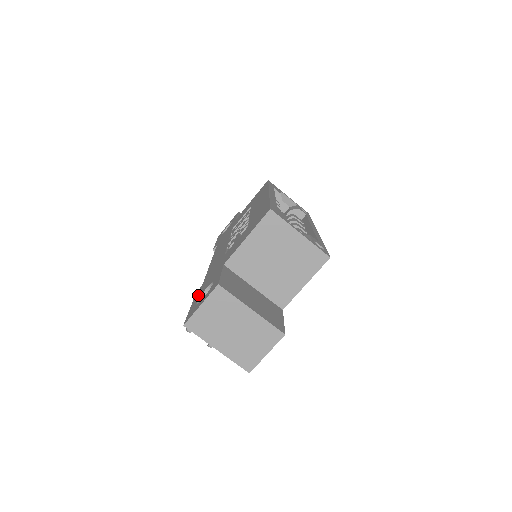
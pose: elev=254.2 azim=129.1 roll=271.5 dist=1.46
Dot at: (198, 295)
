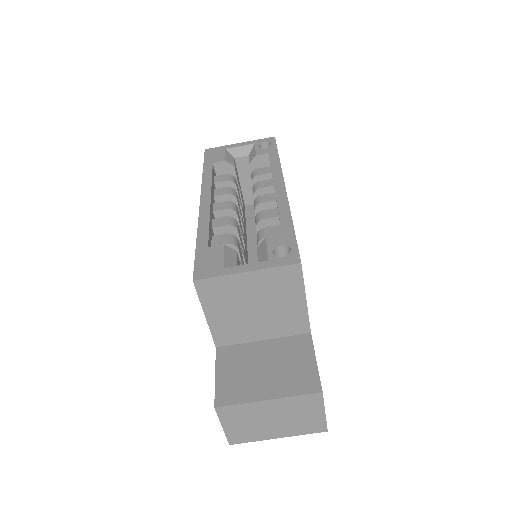
Dot at: occluded
